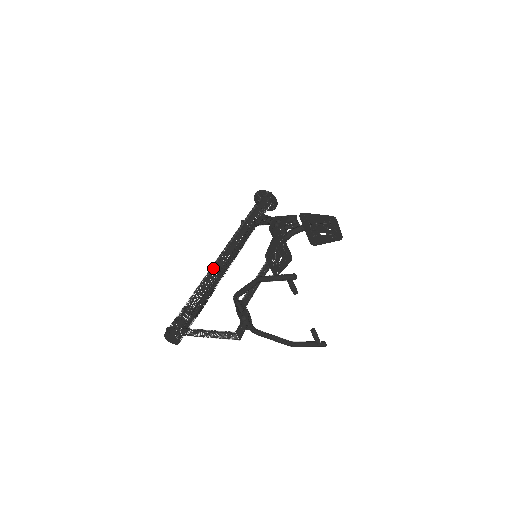
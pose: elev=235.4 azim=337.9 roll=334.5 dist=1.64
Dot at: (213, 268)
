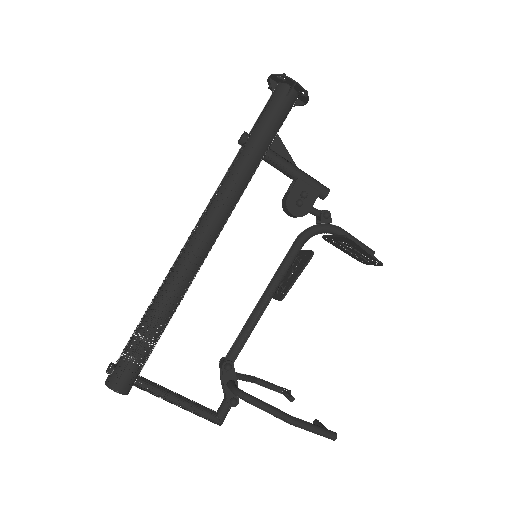
Dot at: (191, 267)
